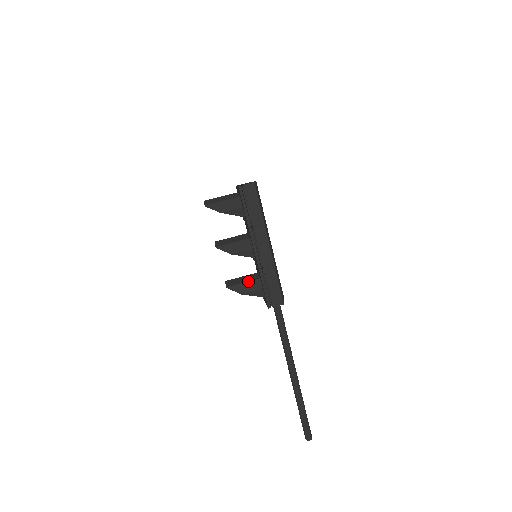
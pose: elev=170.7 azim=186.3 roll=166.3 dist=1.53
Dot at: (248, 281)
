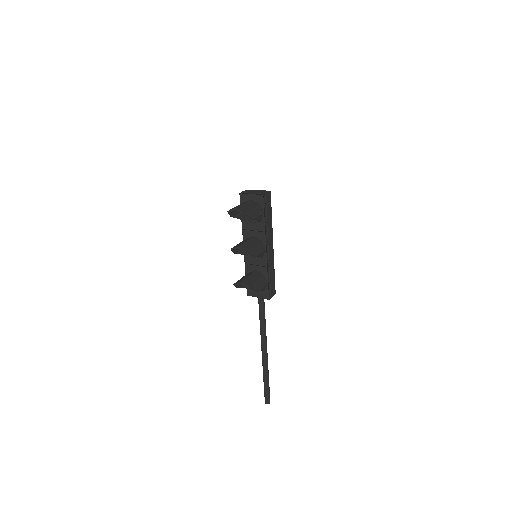
Dot at: (259, 279)
